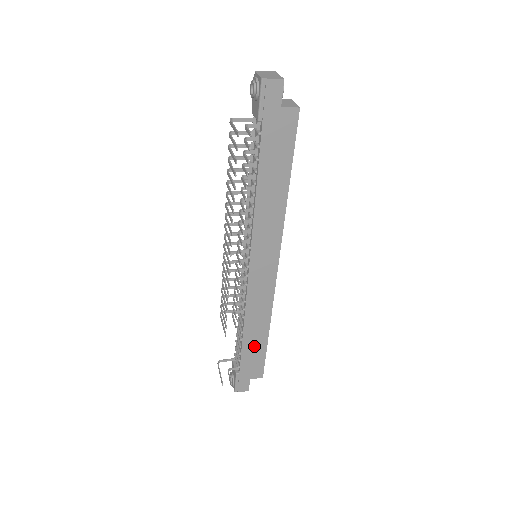
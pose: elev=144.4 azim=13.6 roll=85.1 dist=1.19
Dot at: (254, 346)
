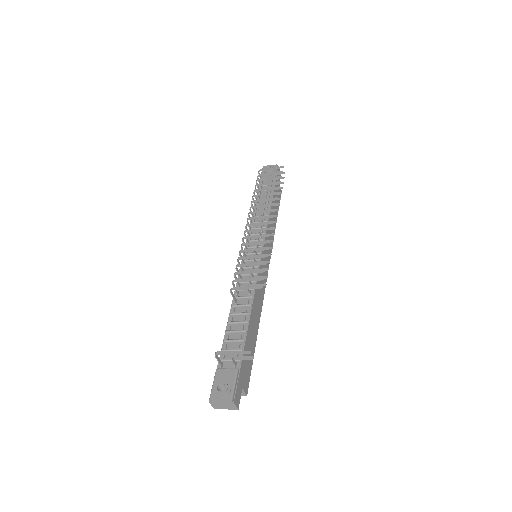
Dot at: (251, 339)
